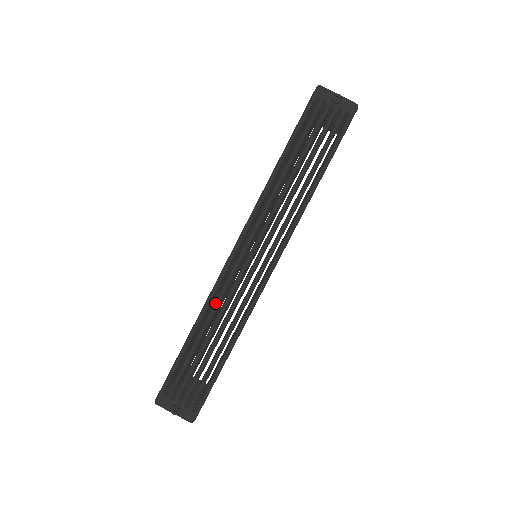
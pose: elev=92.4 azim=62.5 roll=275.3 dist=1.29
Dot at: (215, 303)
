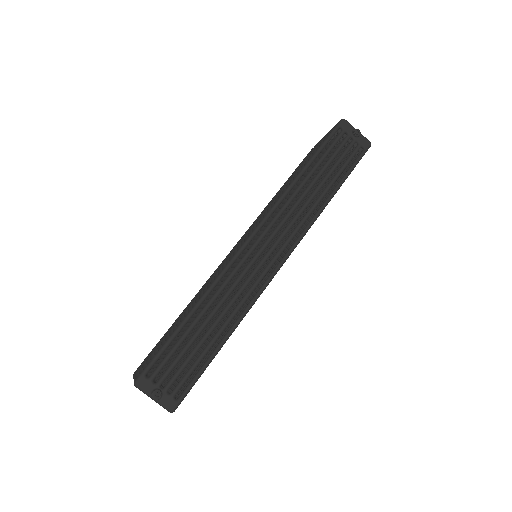
Dot at: (222, 285)
